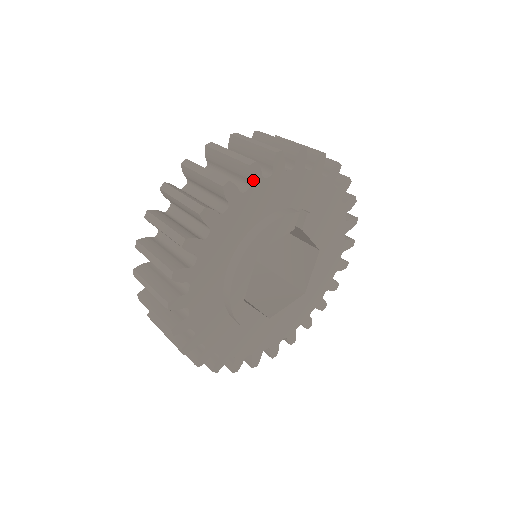
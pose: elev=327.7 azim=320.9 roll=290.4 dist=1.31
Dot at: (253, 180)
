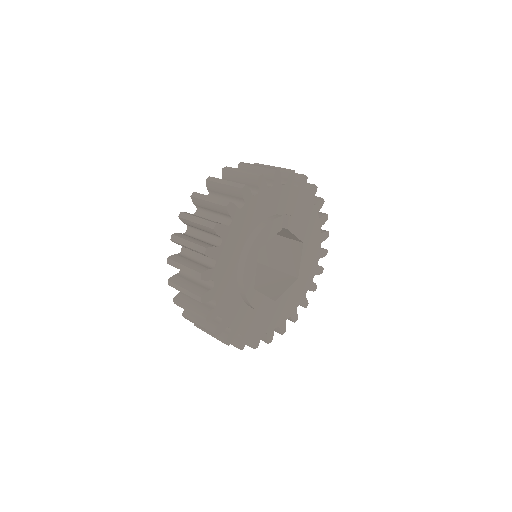
Dot at: (246, 198)
